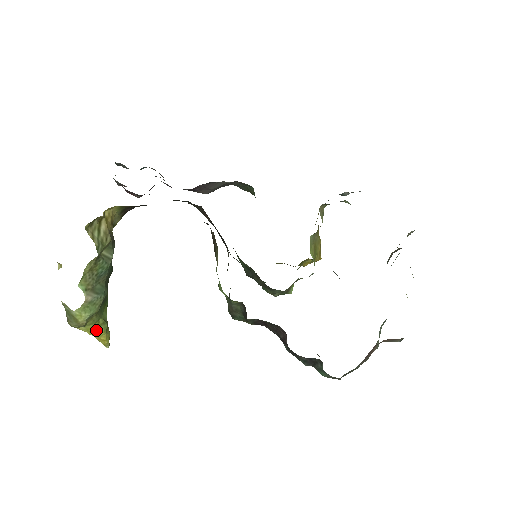
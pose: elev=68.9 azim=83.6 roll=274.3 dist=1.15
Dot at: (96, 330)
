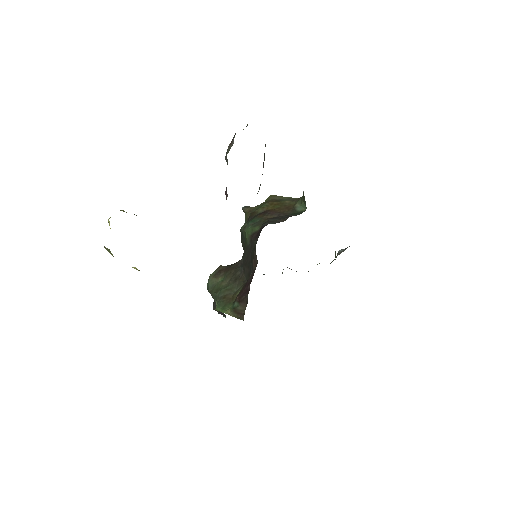
Dot at: occluded
